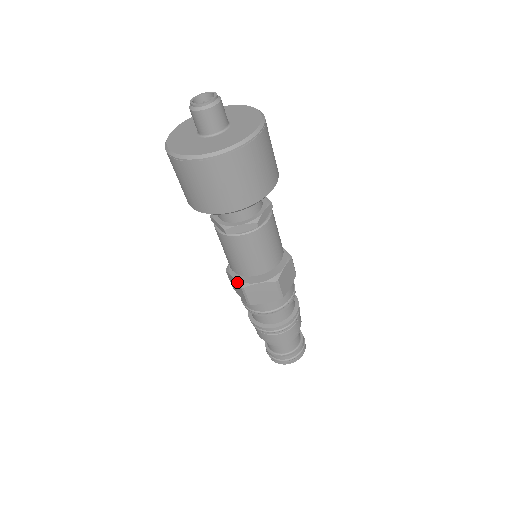
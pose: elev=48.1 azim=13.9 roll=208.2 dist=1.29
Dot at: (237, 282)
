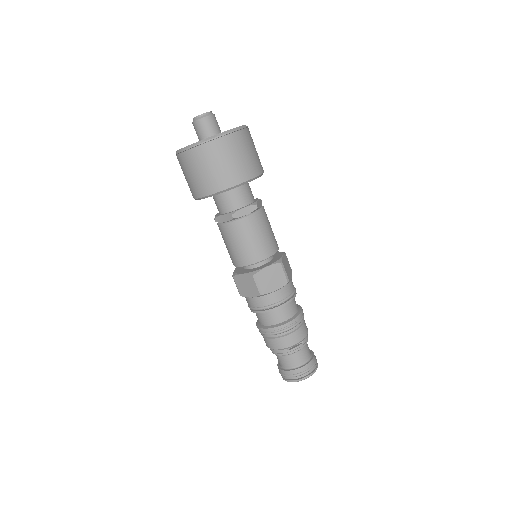
Dot at: (233, 272)
